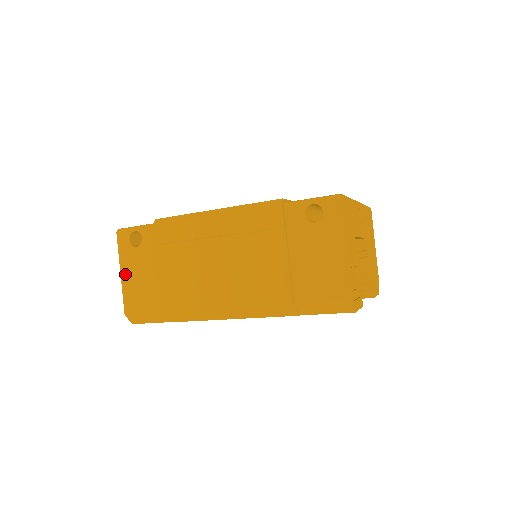
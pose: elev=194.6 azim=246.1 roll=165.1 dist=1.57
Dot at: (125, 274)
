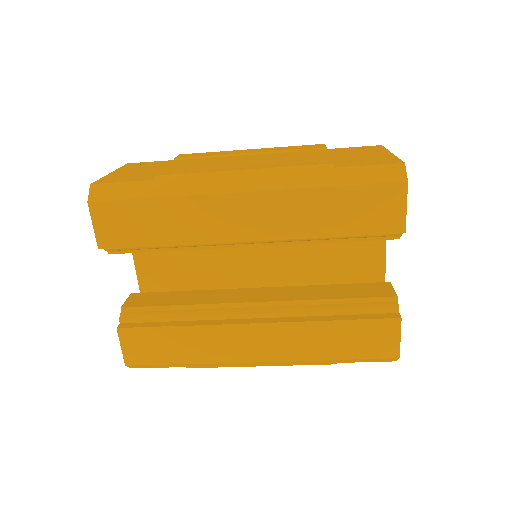
Dot at: (117, 172)
